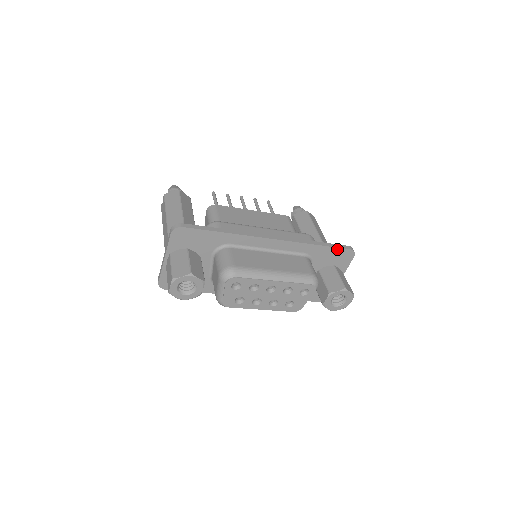
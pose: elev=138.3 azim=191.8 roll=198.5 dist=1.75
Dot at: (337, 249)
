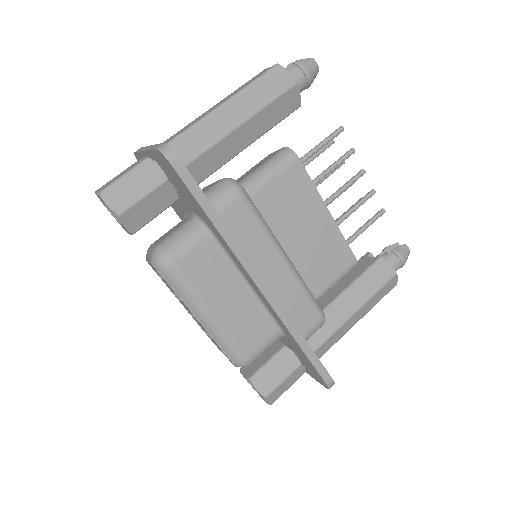
Dot at: (315, 368)
